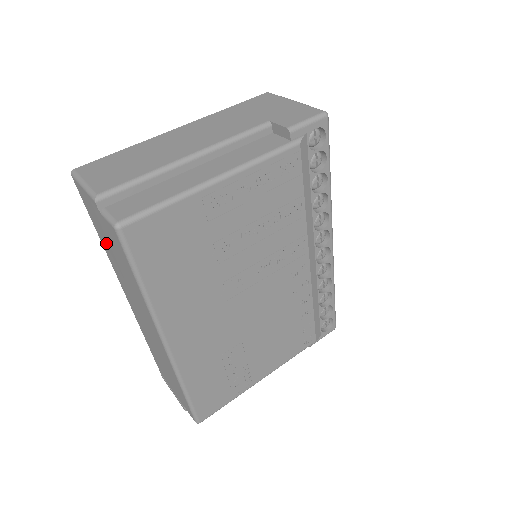
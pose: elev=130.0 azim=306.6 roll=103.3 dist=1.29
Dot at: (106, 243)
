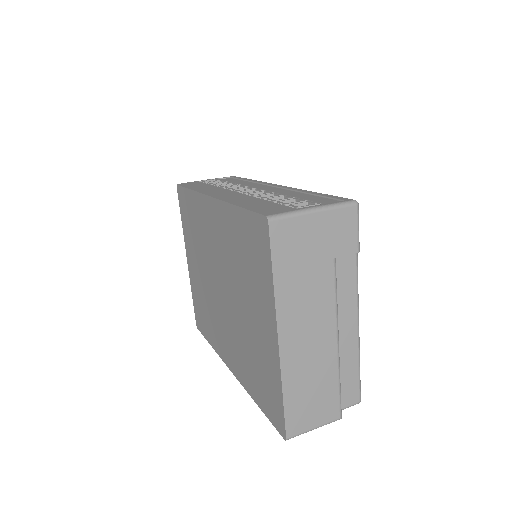
Dot at: occluded
